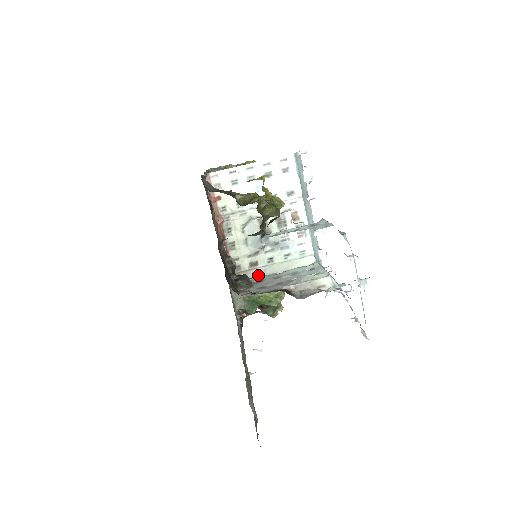
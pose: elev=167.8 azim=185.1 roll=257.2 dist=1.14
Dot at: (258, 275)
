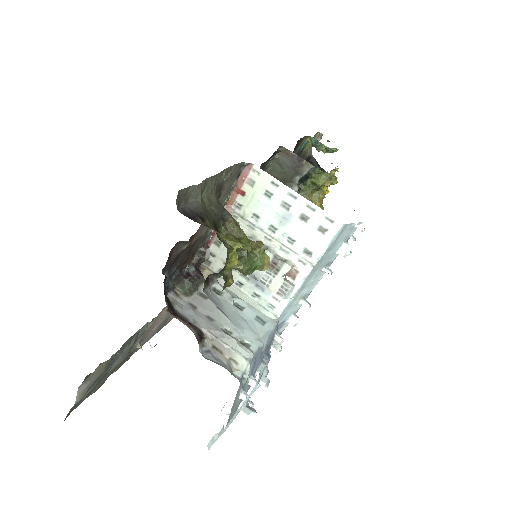
Dot at: occluded
